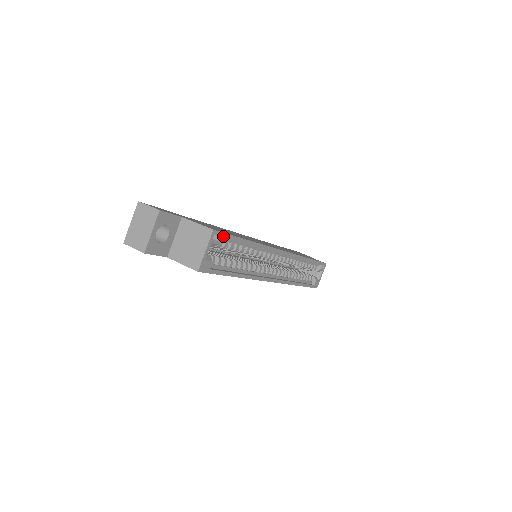
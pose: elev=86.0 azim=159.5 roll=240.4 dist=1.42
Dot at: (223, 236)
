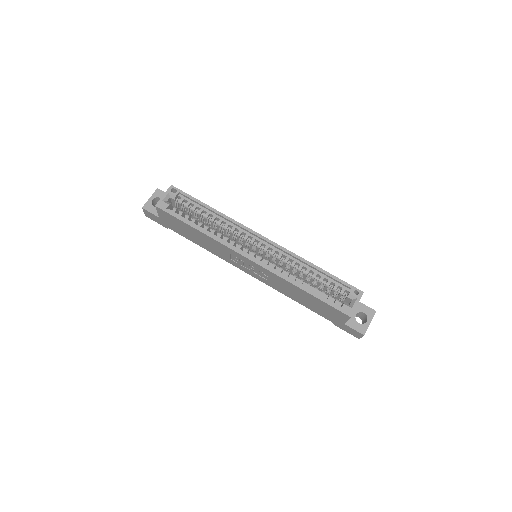
Dot at: (181, 193)
